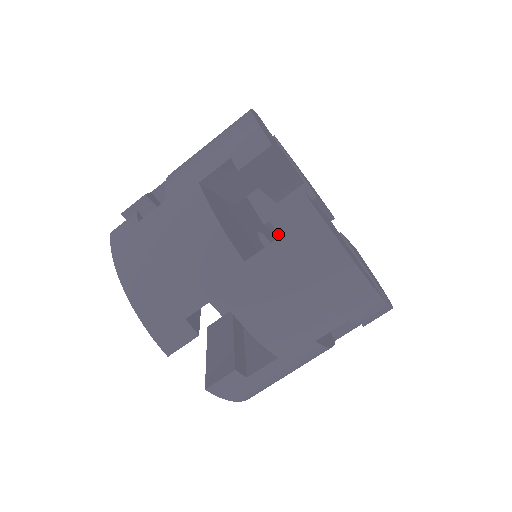
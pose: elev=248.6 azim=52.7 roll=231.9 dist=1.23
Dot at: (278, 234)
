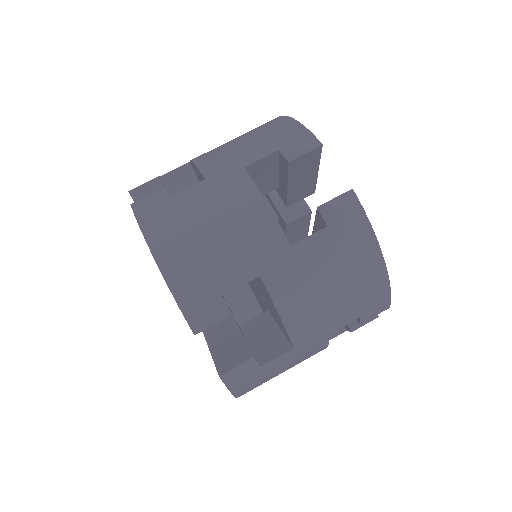
Dot at: occluded
